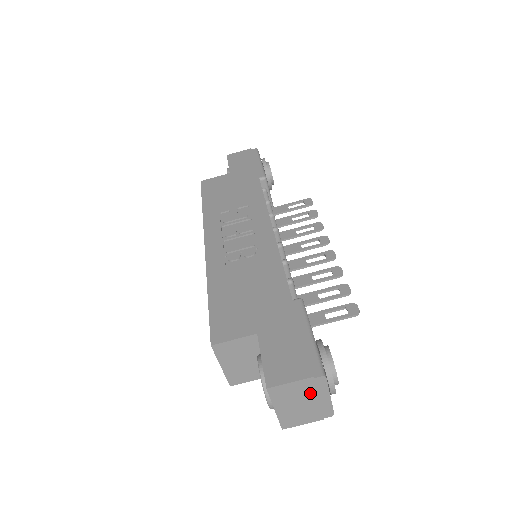
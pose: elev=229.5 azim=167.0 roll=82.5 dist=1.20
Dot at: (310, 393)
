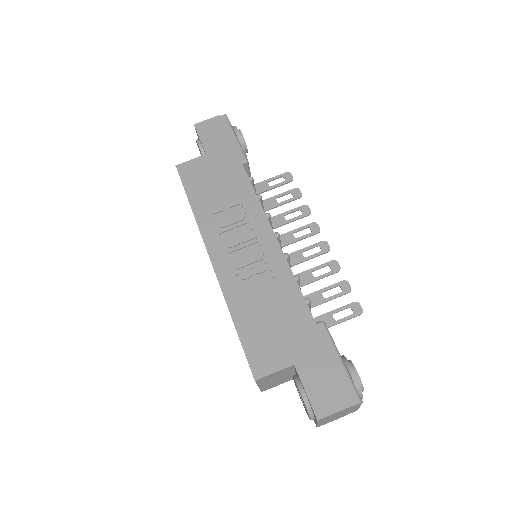
Dot at: (347, 410)
